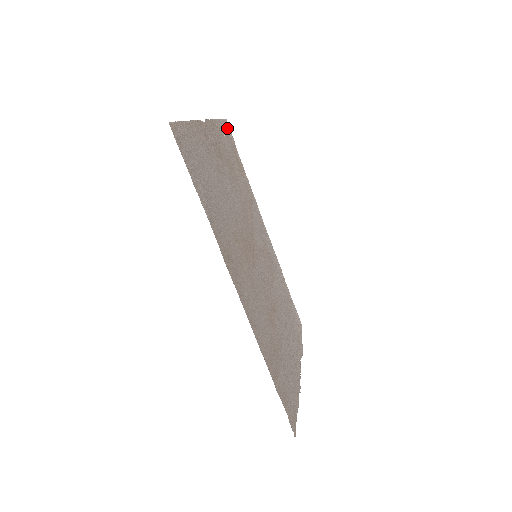
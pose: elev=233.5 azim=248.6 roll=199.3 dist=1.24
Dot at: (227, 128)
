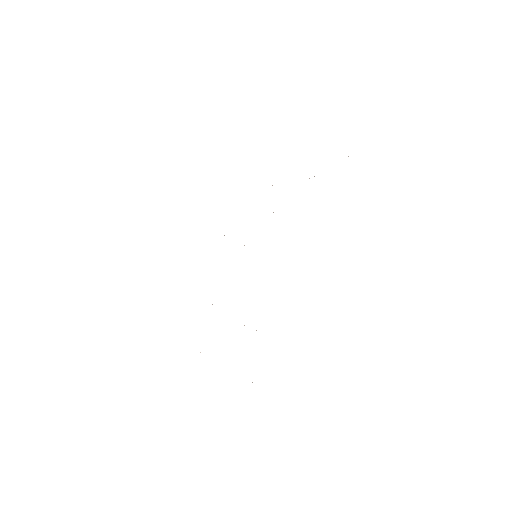
Dot at: occluded
